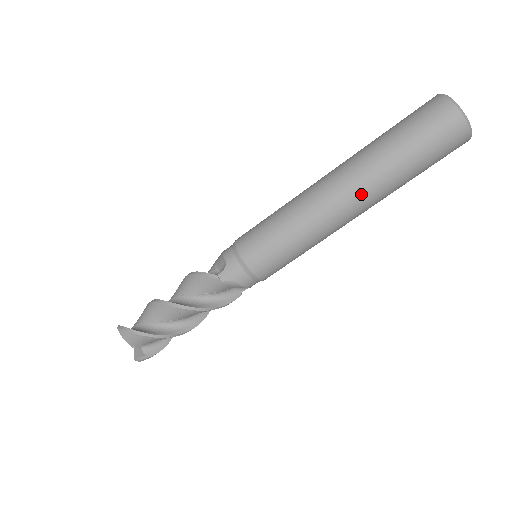
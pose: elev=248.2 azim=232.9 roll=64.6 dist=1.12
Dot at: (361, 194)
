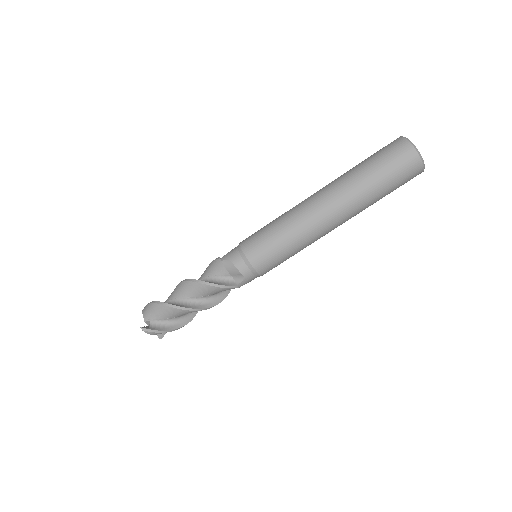
Dot at: (330, 193)
